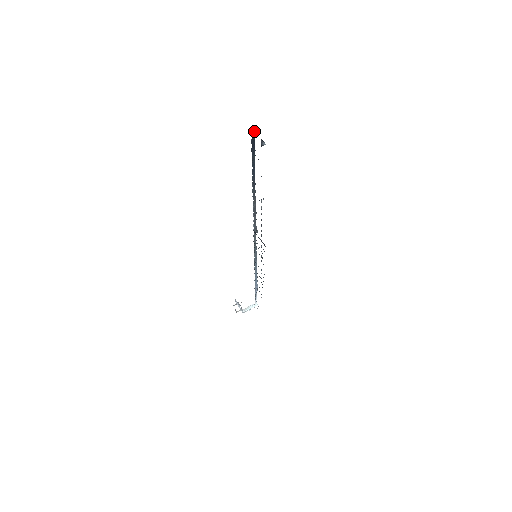
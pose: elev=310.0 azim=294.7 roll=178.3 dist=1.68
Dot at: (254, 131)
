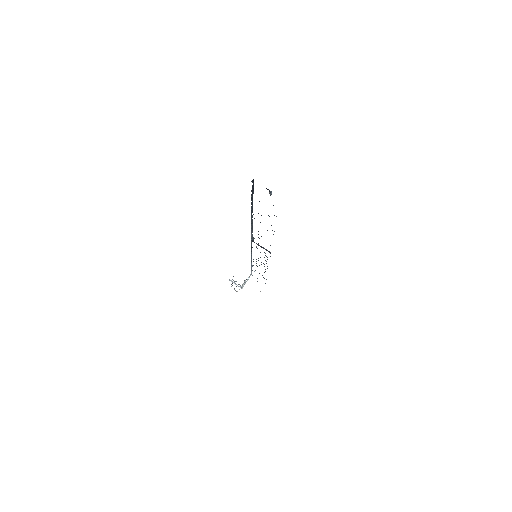
Dot at: (253, 180)
